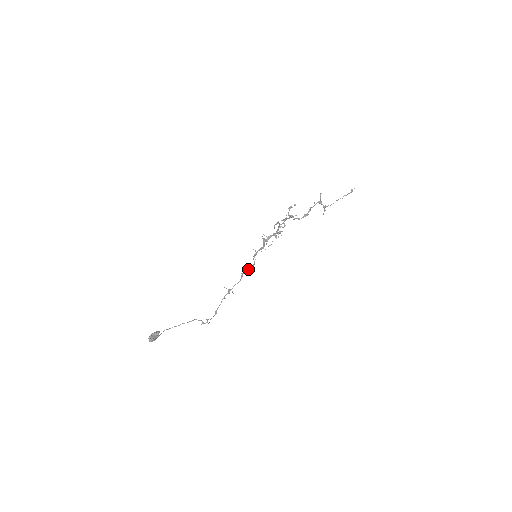
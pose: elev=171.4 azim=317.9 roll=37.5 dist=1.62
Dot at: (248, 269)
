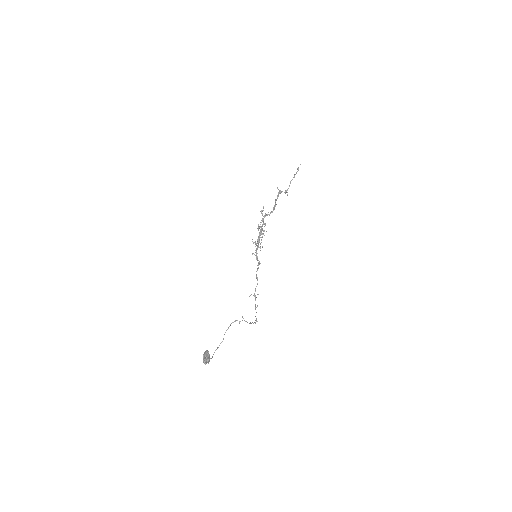
Dot at: (257, 269)
